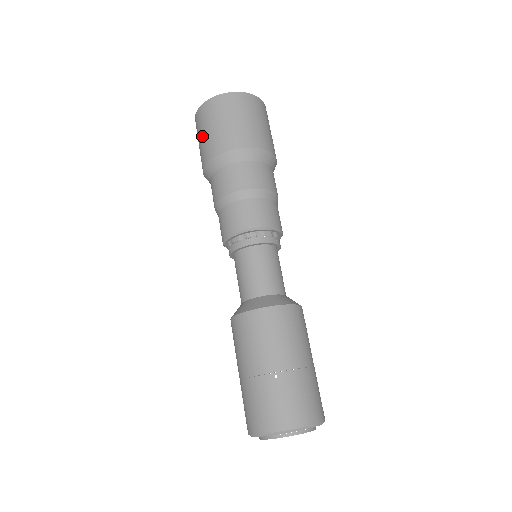
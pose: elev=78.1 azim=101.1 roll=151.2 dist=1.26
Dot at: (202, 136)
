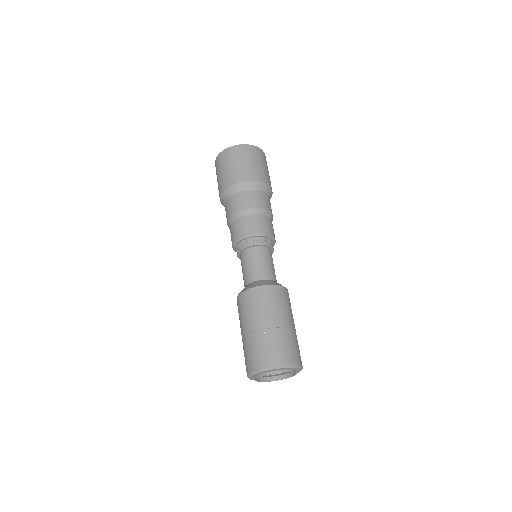
Dot at: (219, 175)
